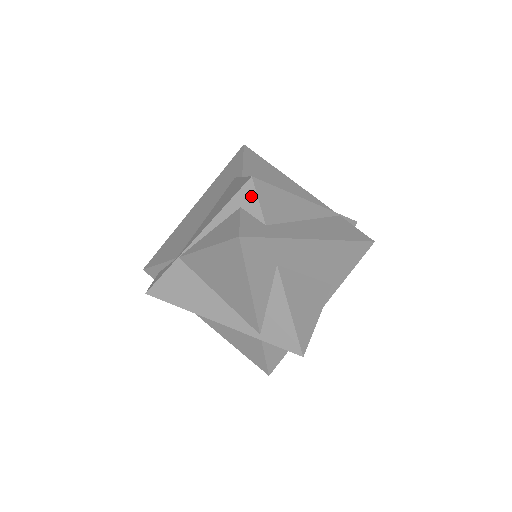
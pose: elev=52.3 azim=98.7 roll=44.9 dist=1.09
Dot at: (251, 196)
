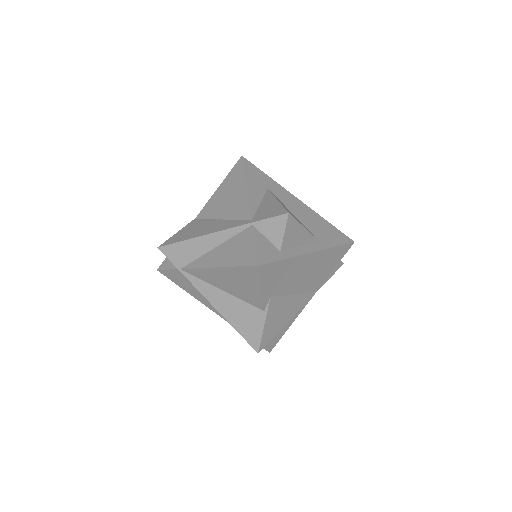
Dot at: occluded
